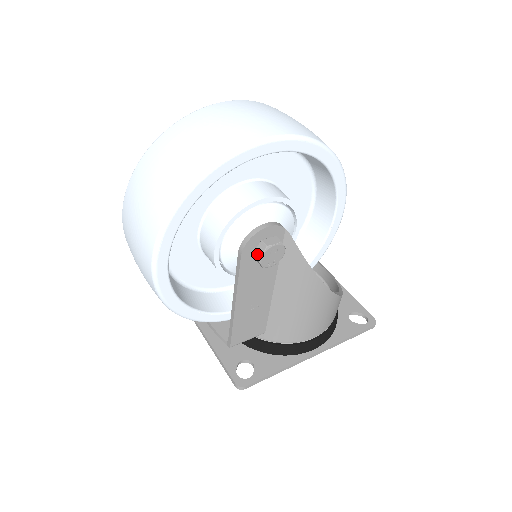
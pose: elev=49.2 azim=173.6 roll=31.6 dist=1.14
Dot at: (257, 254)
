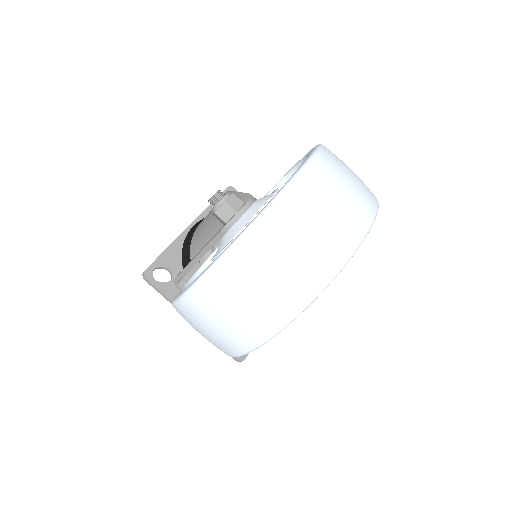
Dot at: occluded
